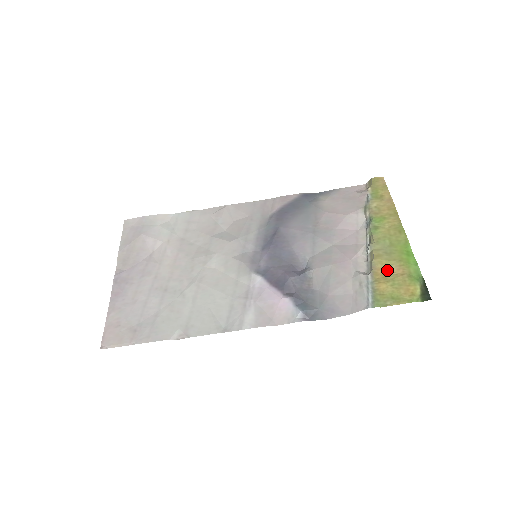
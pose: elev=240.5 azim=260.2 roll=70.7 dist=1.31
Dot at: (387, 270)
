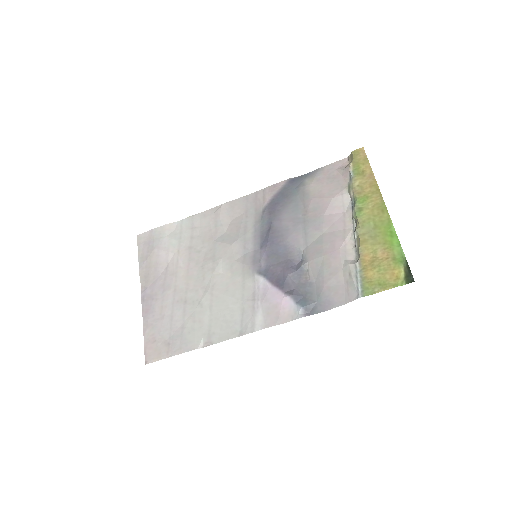
Dot at: (373, 255)
